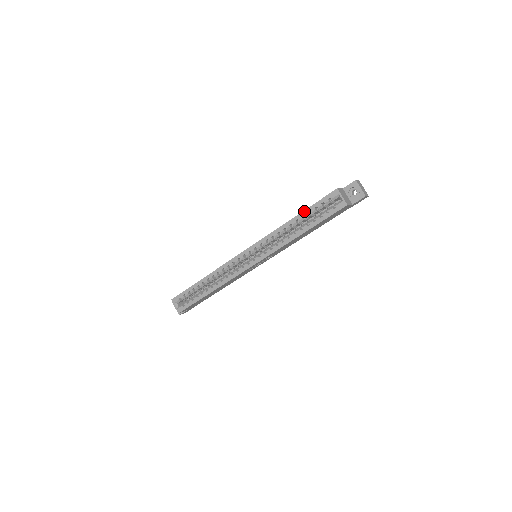
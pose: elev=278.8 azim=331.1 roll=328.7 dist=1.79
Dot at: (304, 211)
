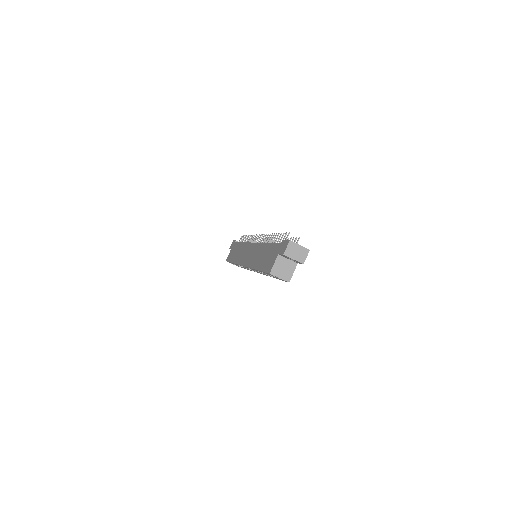
Dot at: occluded
